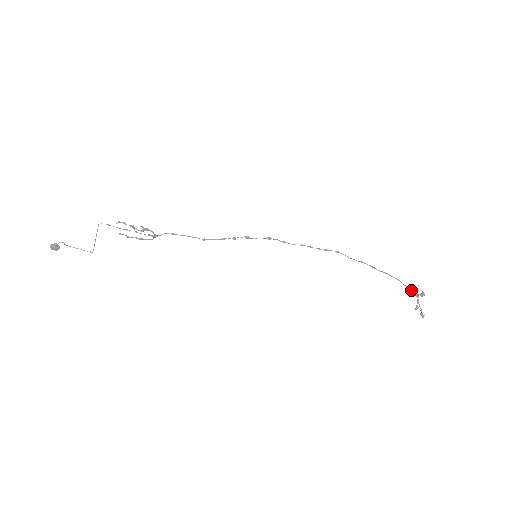
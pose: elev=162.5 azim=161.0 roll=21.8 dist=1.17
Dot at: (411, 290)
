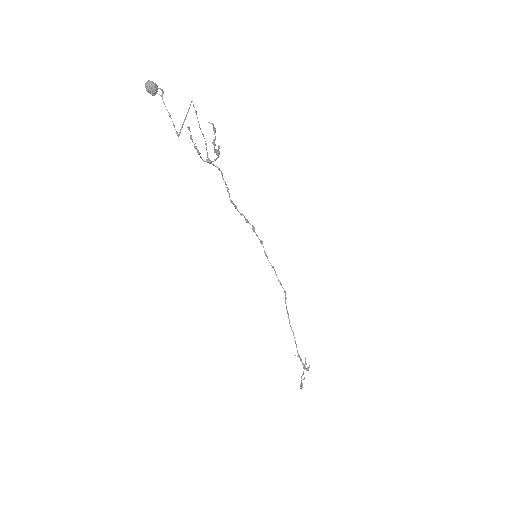
Dot at: (301, 359)
